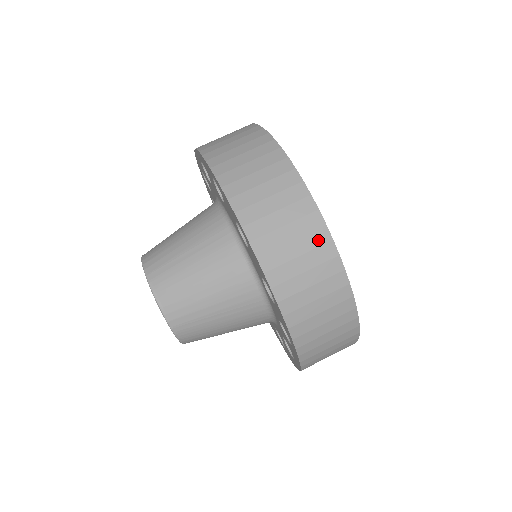
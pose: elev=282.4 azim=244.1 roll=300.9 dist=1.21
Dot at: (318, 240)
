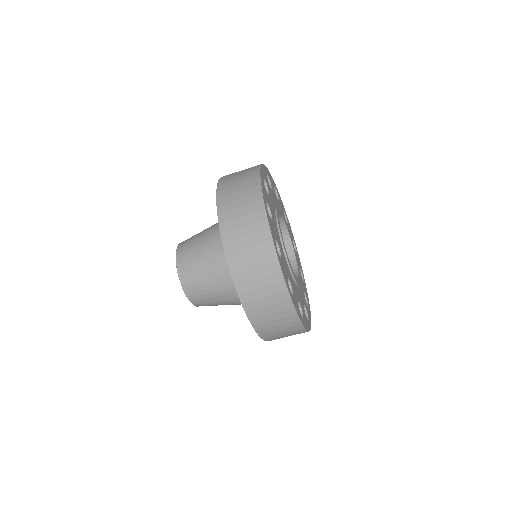
Dot at: (275, 280)
